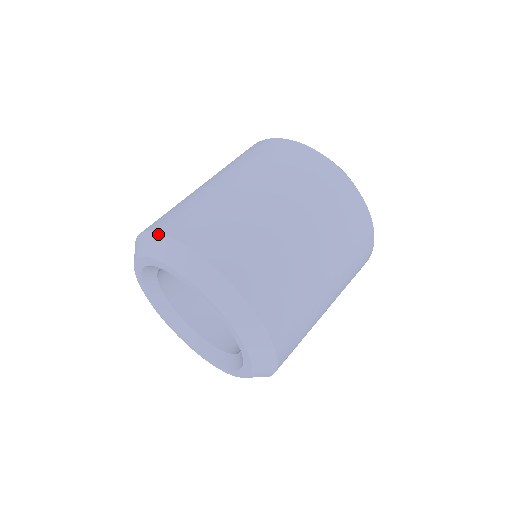
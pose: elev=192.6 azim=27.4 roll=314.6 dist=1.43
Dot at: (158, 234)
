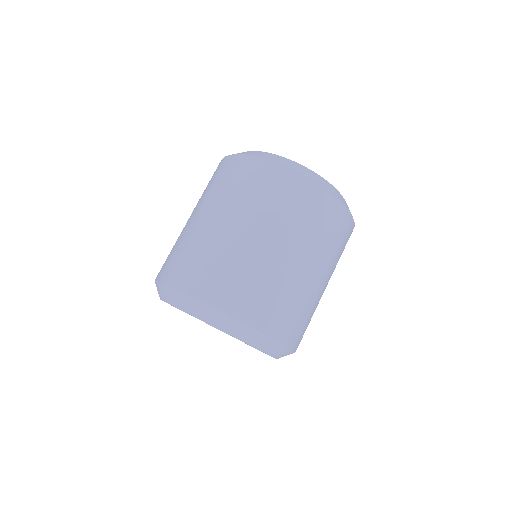
Dot at: (166, 286)
